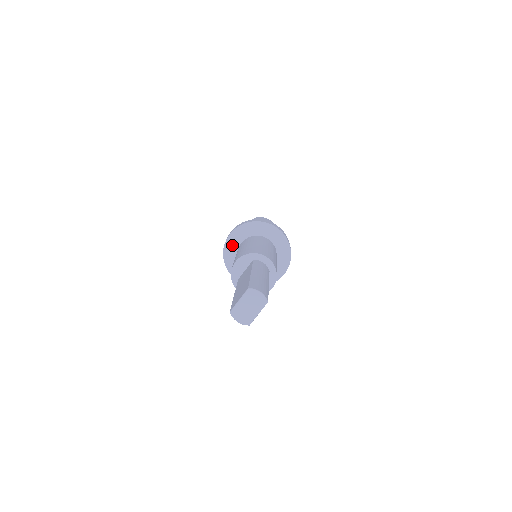
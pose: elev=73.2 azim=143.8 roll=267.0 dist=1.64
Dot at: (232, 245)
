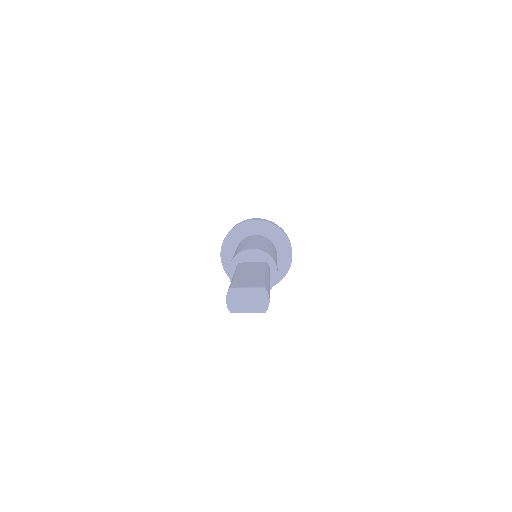
Dot at: (248, 228)
